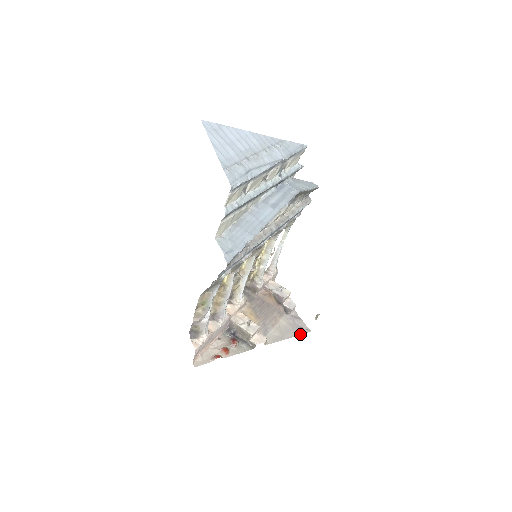
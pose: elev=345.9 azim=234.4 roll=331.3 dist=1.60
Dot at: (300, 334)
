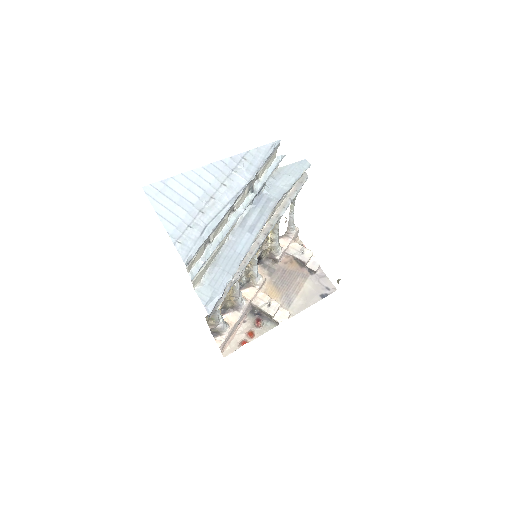
Dot at: (325, 296)
